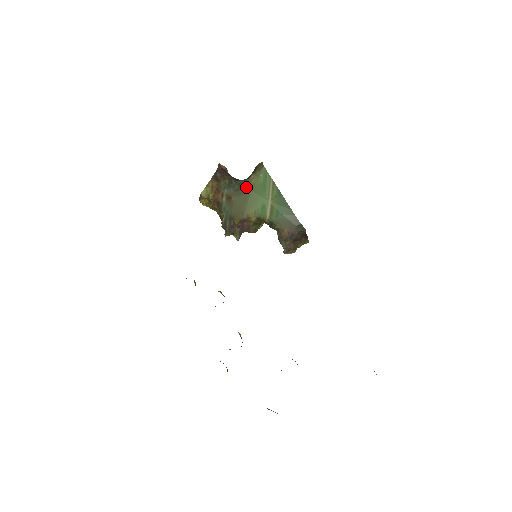
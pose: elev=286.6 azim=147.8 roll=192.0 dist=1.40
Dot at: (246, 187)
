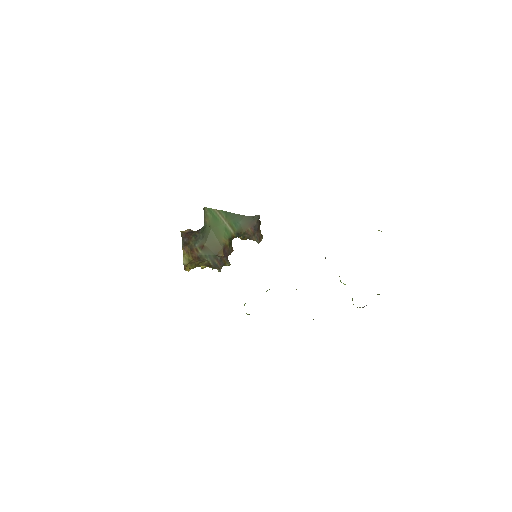
Dot at: (206, 229)
